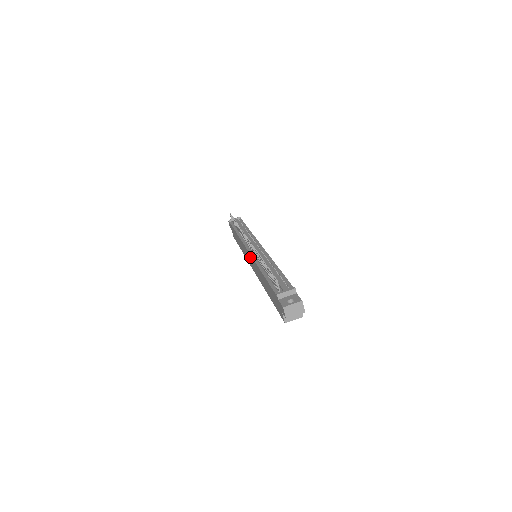
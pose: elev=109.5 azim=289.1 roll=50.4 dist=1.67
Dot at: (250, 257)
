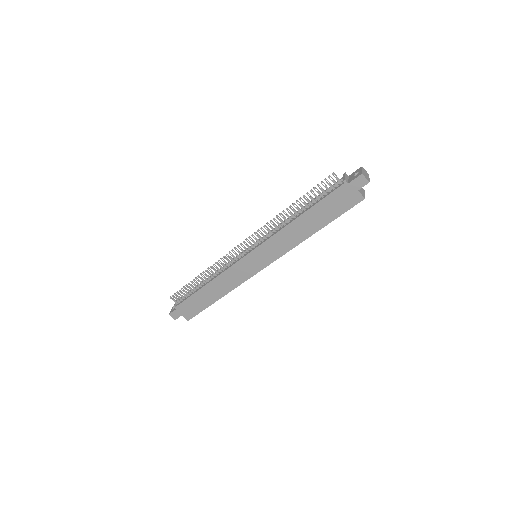
Dot at: (258, 252)
